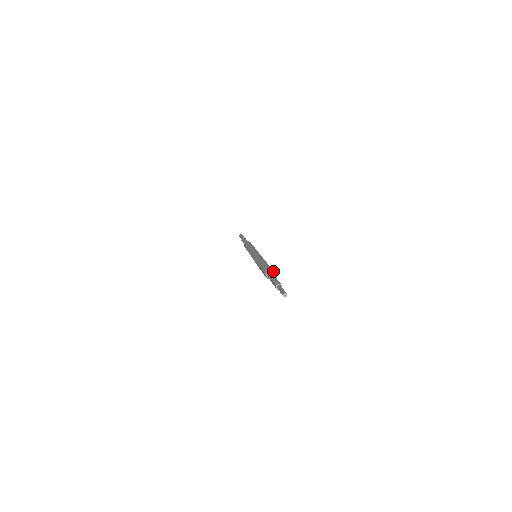
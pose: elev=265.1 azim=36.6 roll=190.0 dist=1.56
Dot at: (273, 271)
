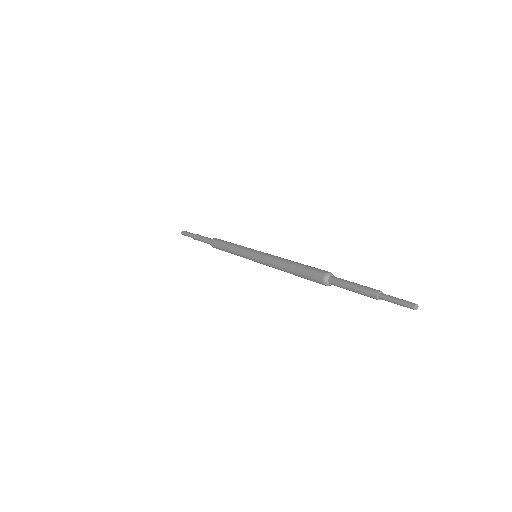
Dot at: (331, 273)
